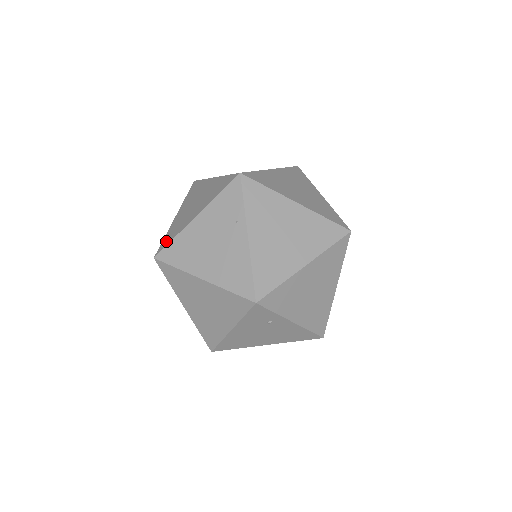
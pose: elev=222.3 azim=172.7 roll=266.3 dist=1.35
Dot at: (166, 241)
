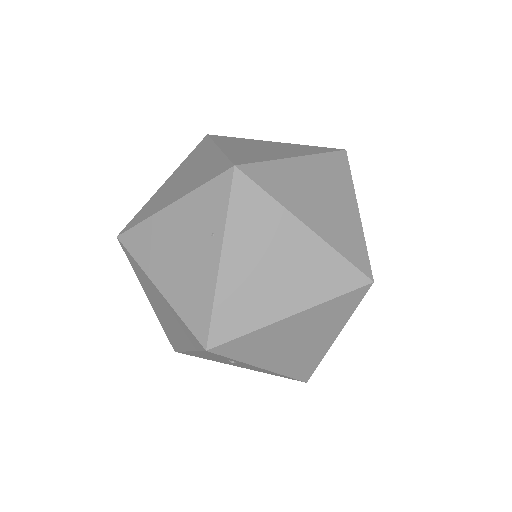
Dot at: (136, 219)
